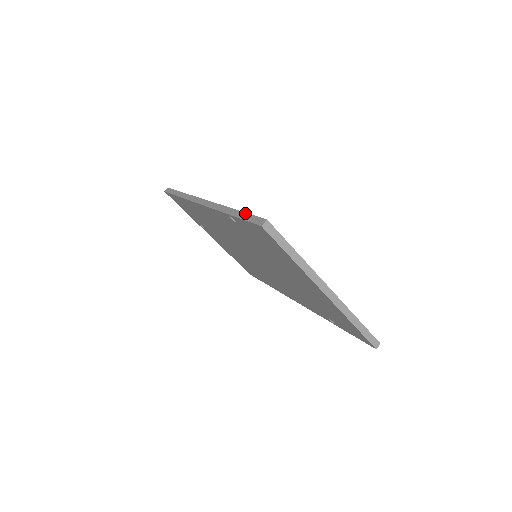
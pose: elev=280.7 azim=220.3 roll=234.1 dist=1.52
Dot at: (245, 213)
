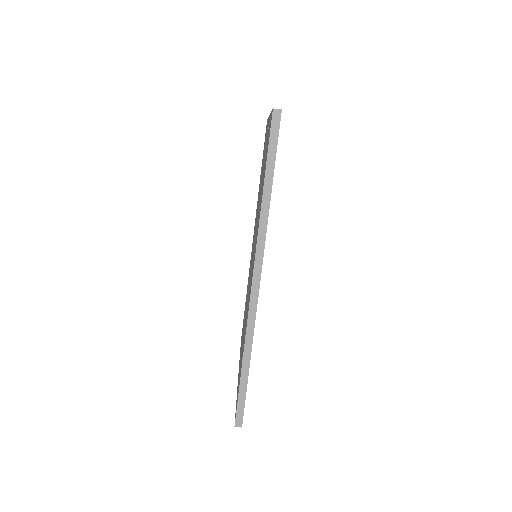
Dot at: (246, 391)
